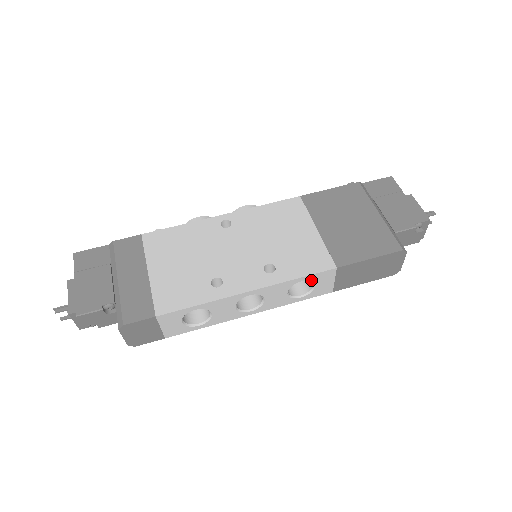
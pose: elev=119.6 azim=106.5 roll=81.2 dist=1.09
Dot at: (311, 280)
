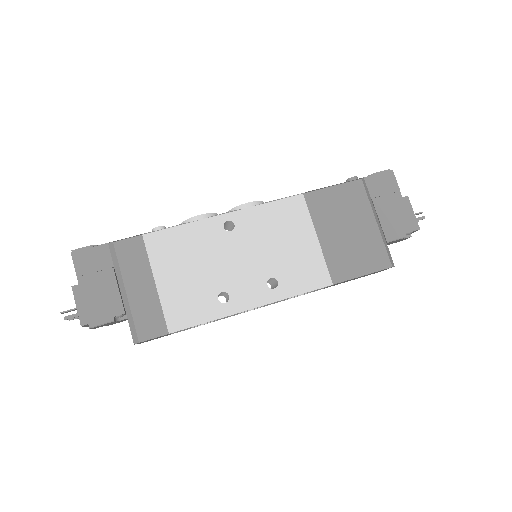
Dot at: occluded
